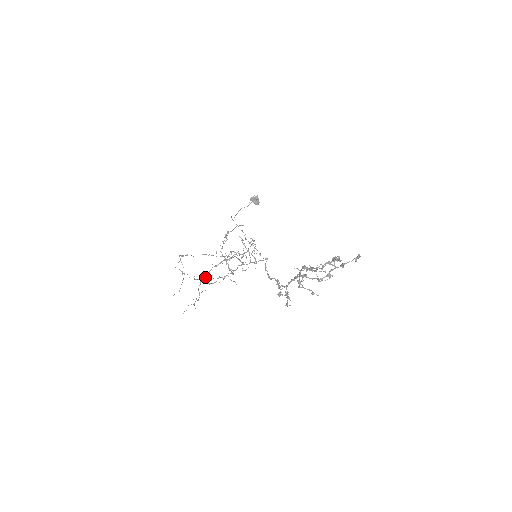
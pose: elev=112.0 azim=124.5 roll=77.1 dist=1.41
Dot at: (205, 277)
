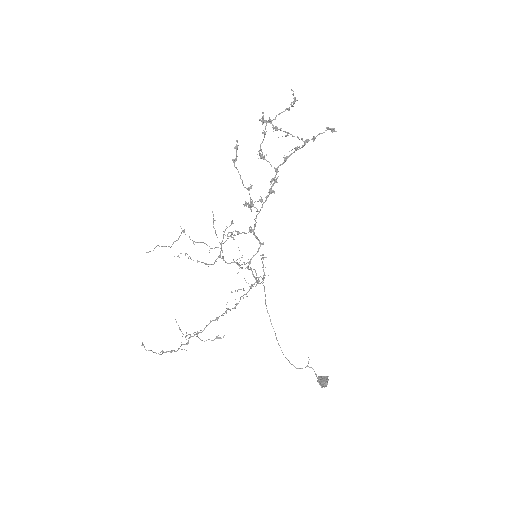
Dot at: (198, 332)
